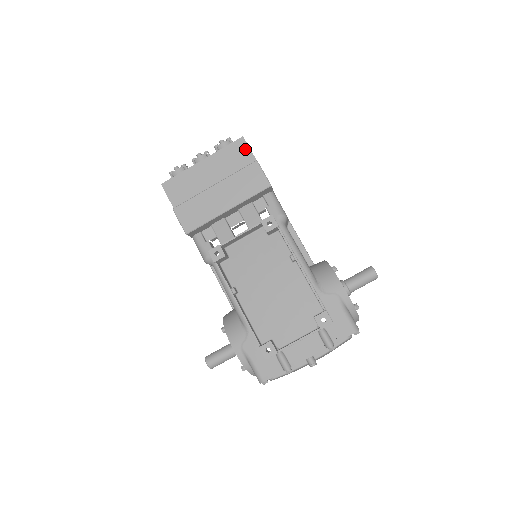
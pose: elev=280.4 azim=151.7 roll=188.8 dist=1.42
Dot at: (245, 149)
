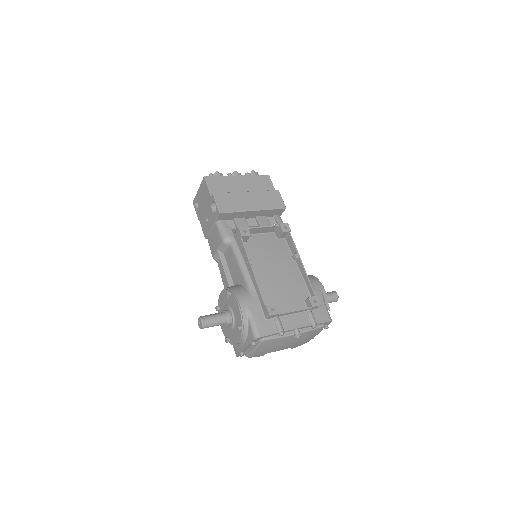
Dot at: (269, 182)
